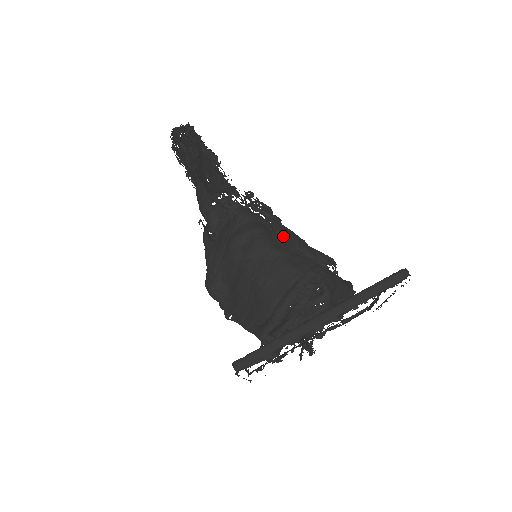
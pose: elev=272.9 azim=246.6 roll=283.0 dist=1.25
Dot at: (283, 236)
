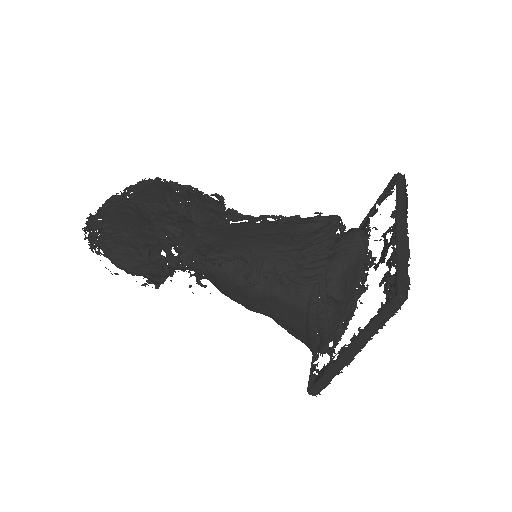
Dot at: (263, 270)
